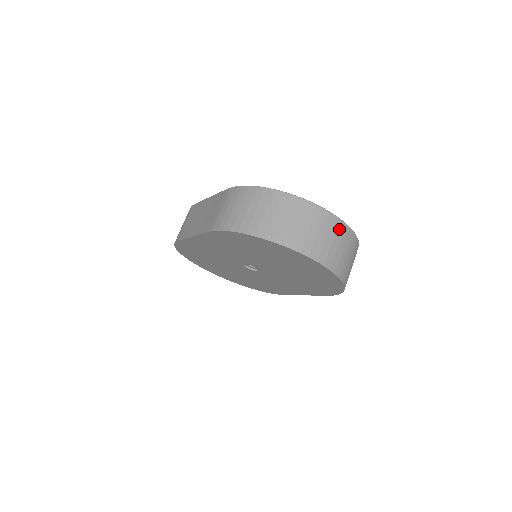
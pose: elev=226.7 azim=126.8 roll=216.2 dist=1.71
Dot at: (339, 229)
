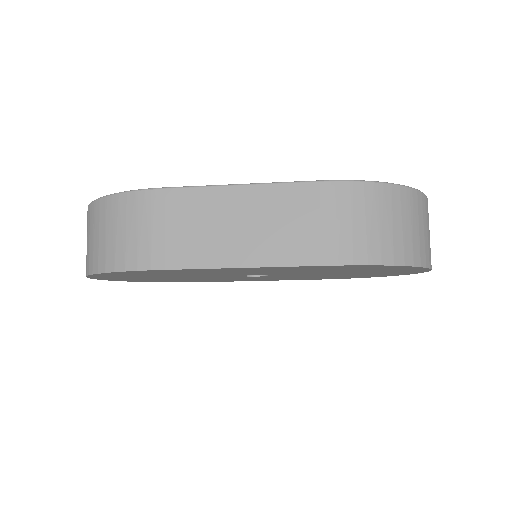
Dot at: occluded
